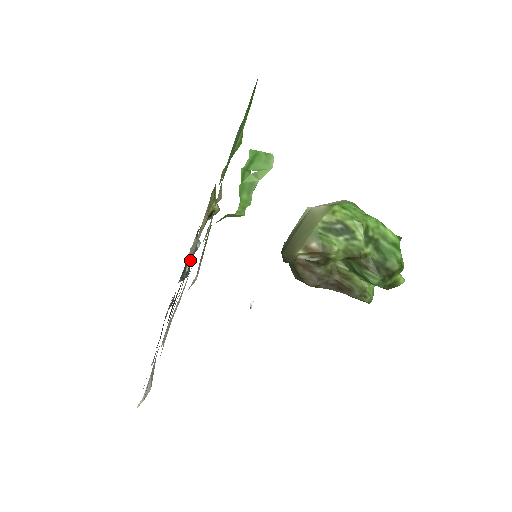
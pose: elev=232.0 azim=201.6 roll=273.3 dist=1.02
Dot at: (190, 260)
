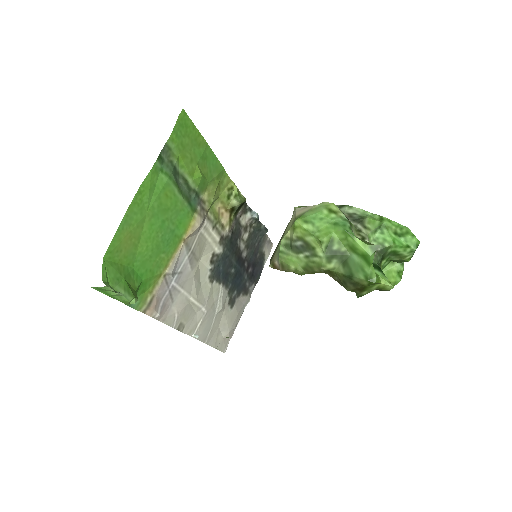
Dot at: (209, 261)
